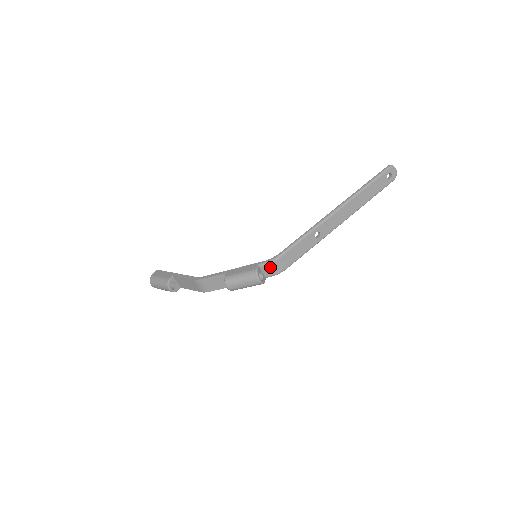
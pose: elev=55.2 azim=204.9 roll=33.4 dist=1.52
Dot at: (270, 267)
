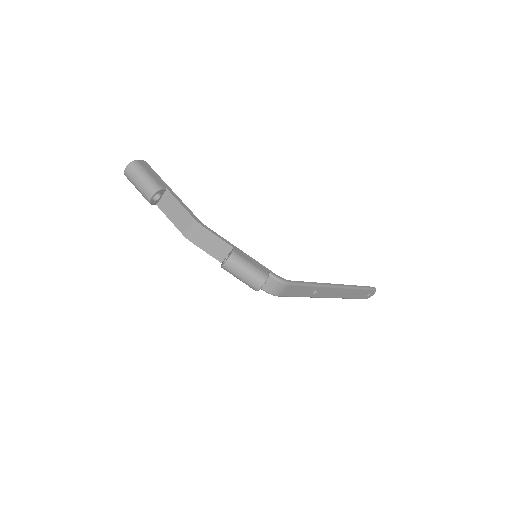
Dot at: (275, 284)
